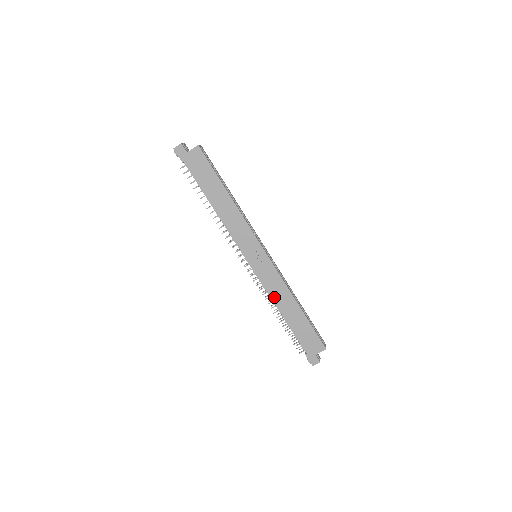
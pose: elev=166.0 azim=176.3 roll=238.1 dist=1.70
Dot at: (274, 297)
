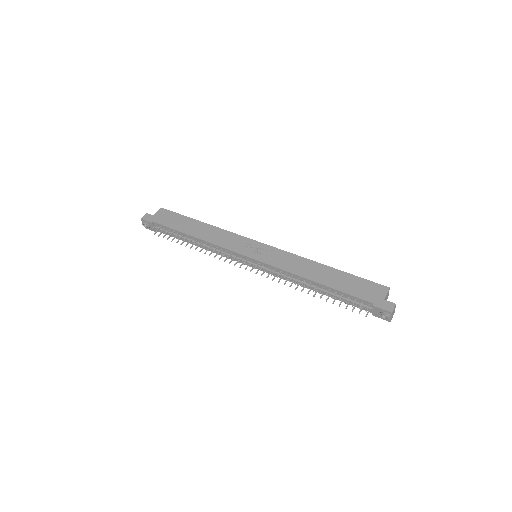
Dot at: (296, 272)
